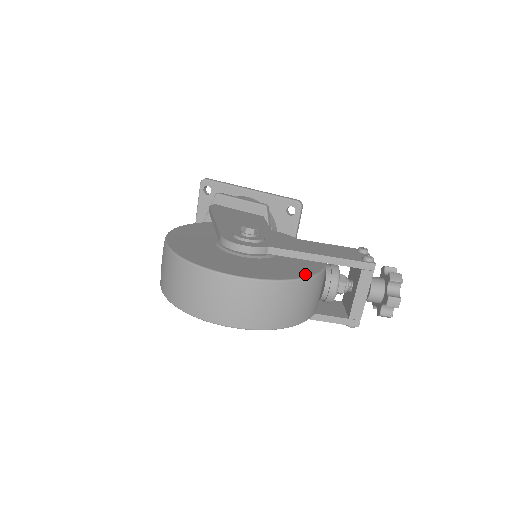
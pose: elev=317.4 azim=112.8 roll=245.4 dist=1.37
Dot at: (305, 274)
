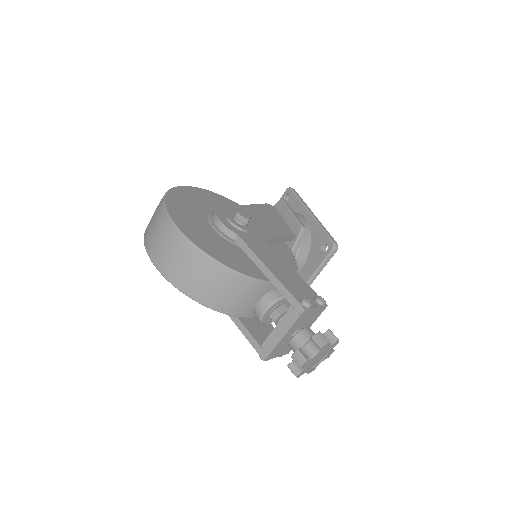
Dot at: (231, 265)
